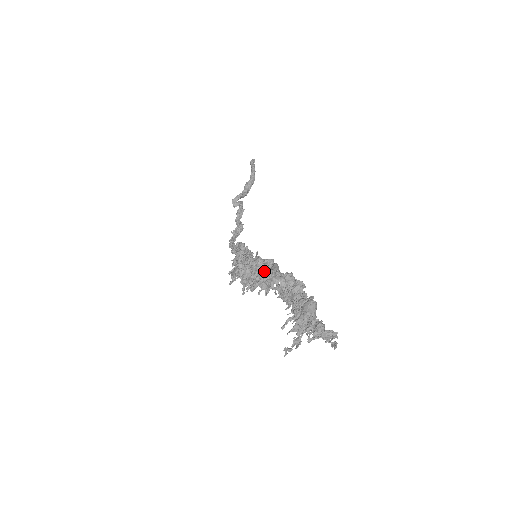
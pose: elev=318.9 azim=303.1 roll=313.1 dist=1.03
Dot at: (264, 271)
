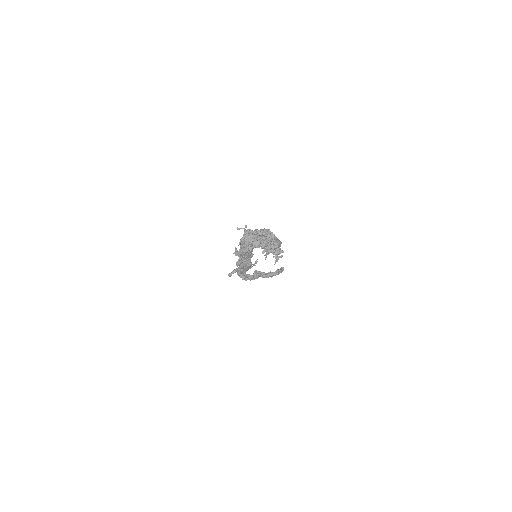
Dot at: occluded
